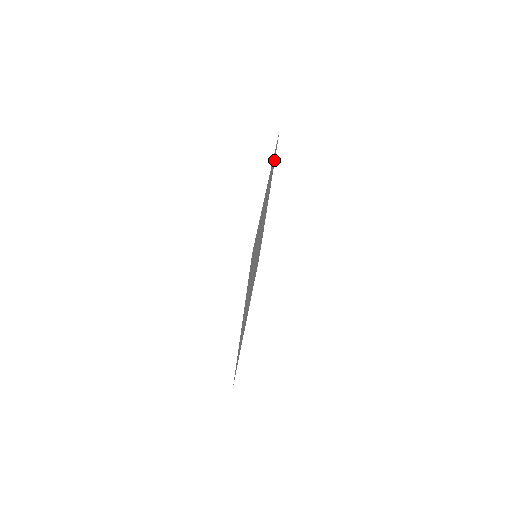
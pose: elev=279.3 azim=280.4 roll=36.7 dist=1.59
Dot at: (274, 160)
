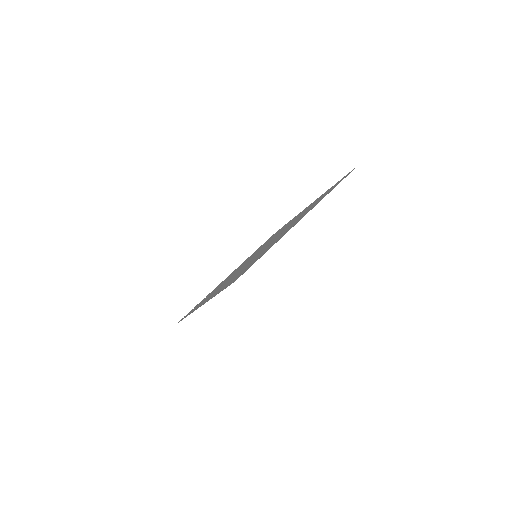
Dot at: (335, 184)
